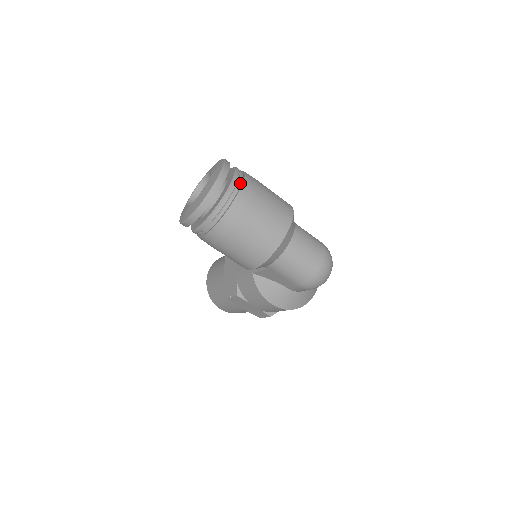
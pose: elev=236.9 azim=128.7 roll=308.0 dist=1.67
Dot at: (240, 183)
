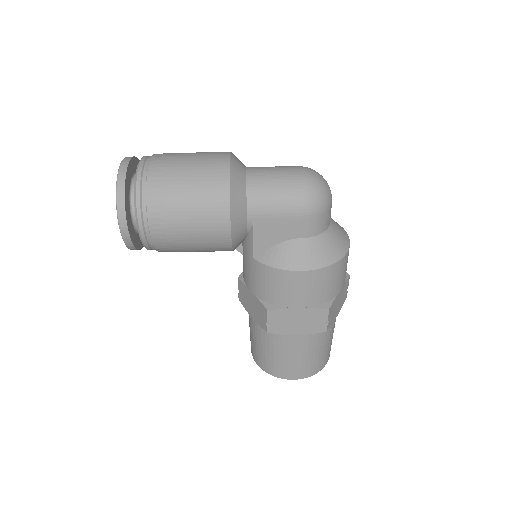
Dot at: occluded
